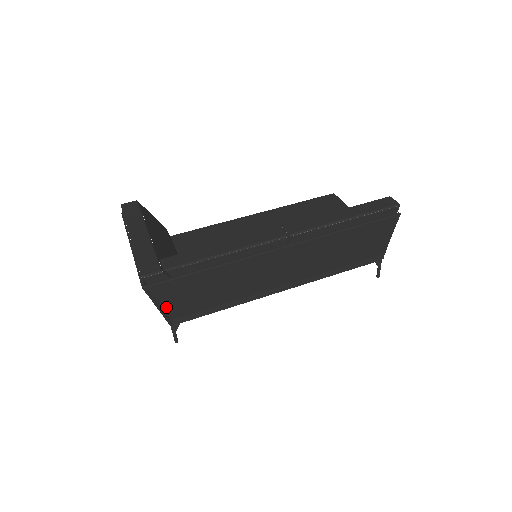
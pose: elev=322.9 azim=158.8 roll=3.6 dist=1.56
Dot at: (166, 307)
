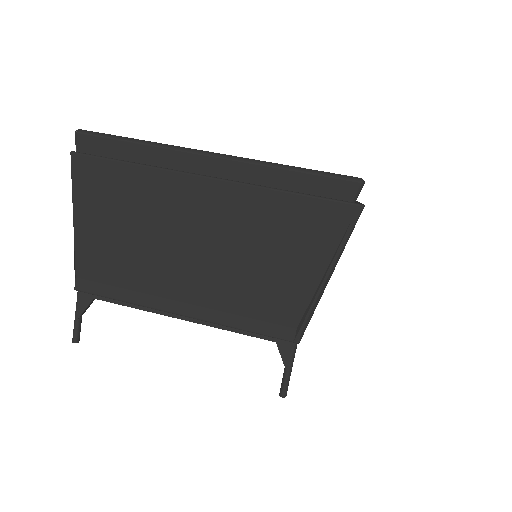
Dot at: occluded
